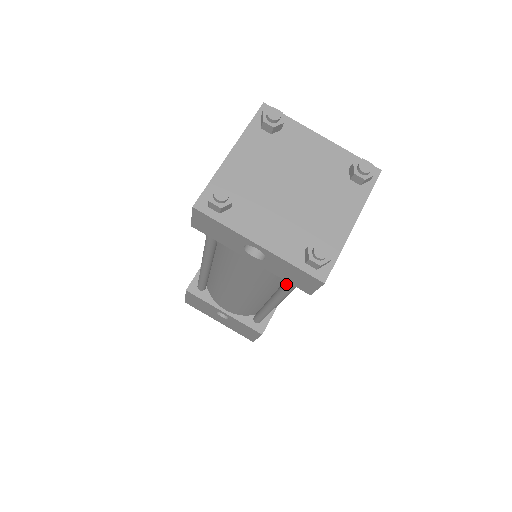
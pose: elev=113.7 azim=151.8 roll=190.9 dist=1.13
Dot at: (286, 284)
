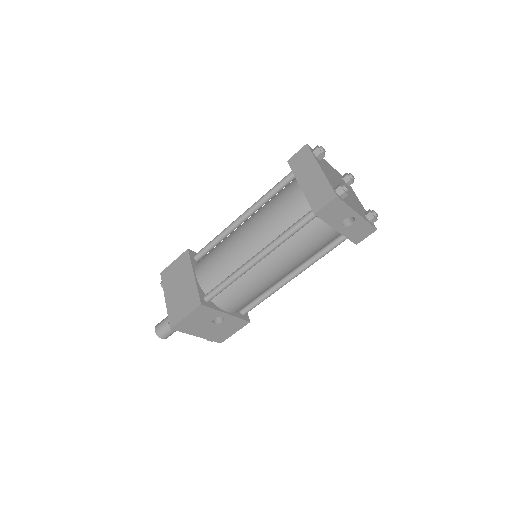
Dot at: (328, 249)
